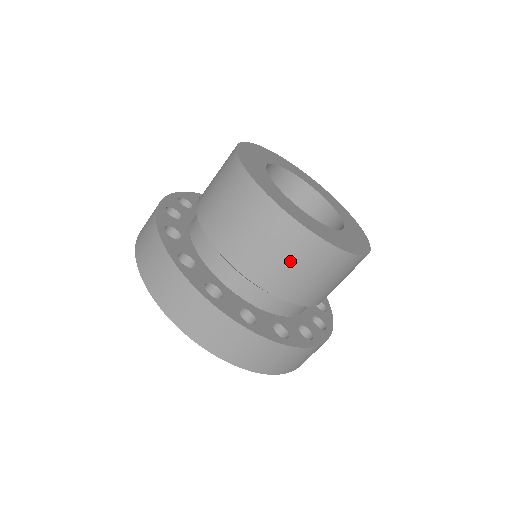
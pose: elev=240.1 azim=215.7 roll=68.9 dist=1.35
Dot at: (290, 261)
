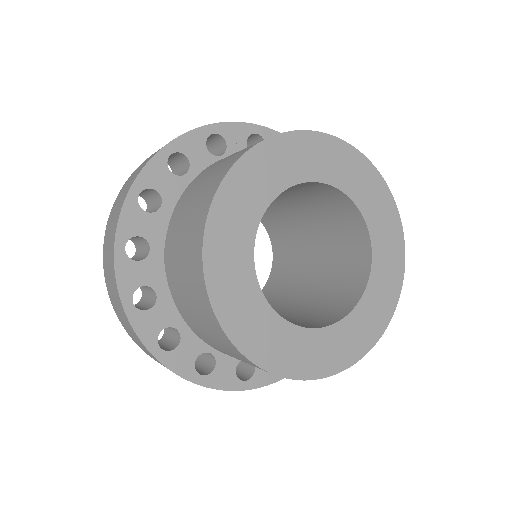
Dot at: occluded
